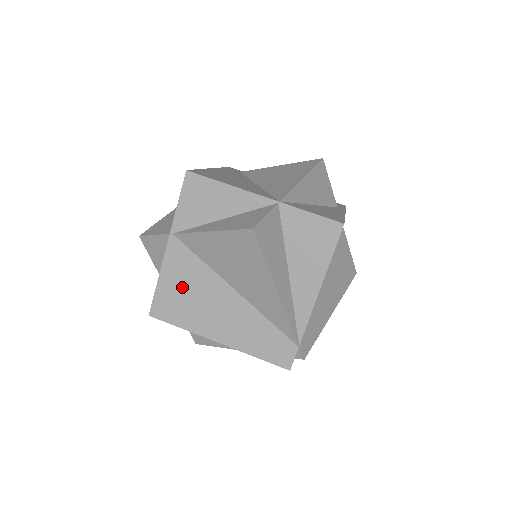
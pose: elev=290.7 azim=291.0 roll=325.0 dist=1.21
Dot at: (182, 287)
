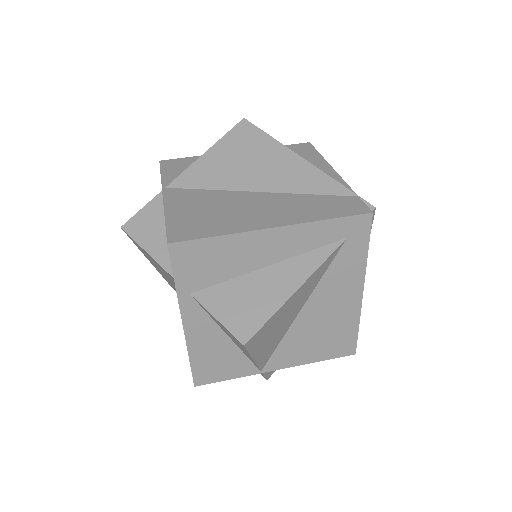
Dot at: (198, 210)
